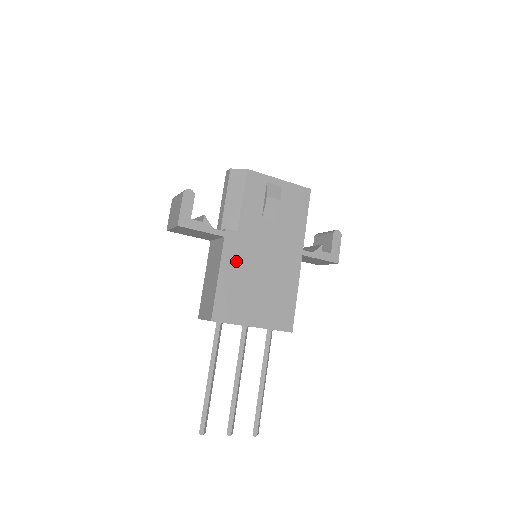
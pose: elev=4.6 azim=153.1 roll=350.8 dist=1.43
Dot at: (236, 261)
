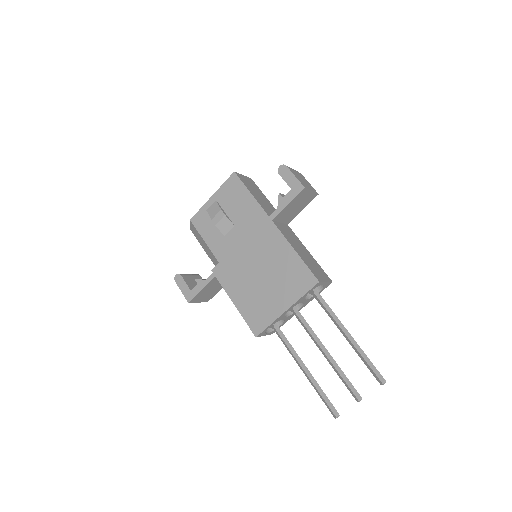
Dot at: (235, 282)
